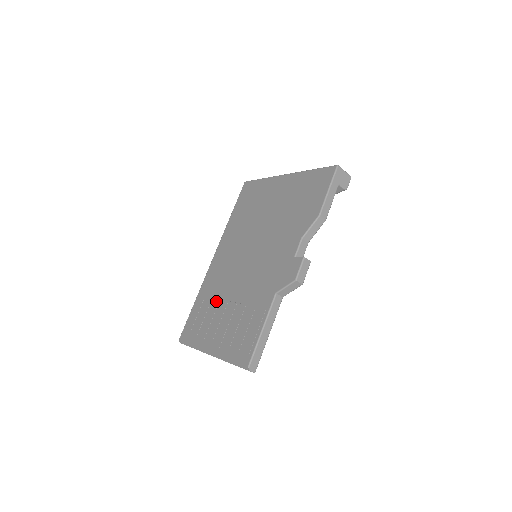
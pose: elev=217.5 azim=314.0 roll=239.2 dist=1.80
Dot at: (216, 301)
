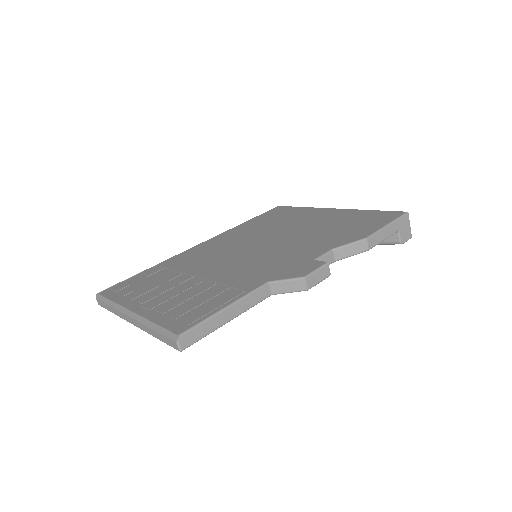
Dot at: (177, 273)
